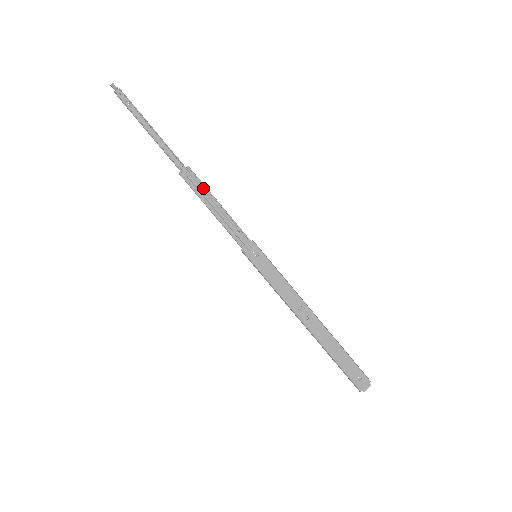
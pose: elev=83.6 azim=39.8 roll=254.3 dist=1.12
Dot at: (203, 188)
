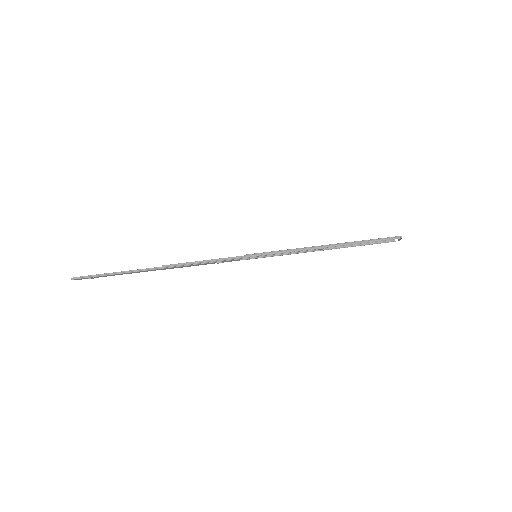
Dot at: occluded
